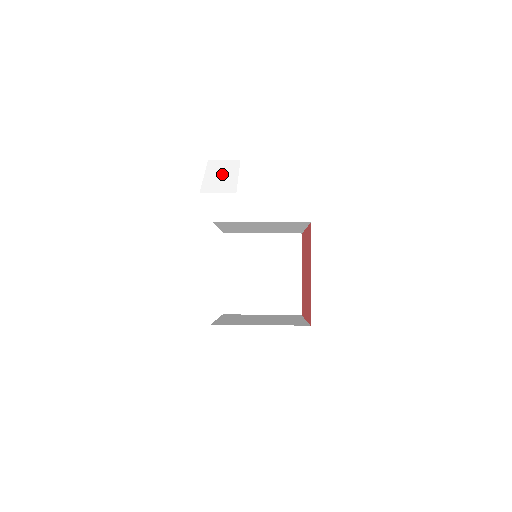
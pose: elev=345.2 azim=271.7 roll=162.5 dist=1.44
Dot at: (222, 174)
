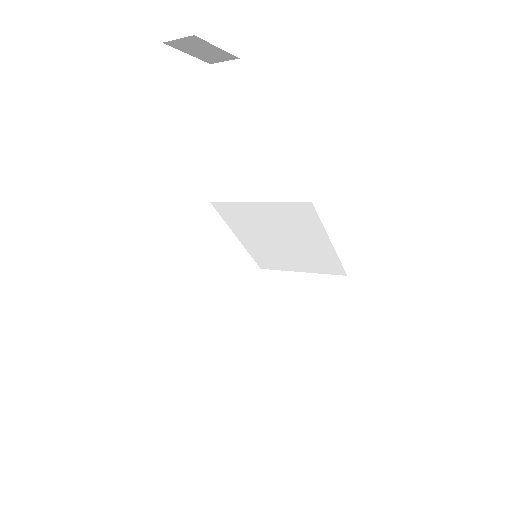
Dot at: occluded
